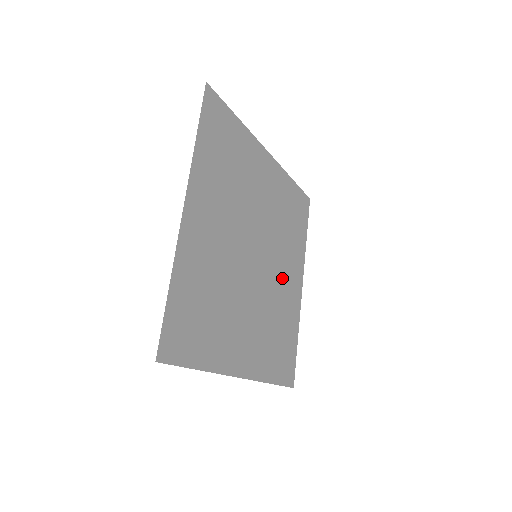
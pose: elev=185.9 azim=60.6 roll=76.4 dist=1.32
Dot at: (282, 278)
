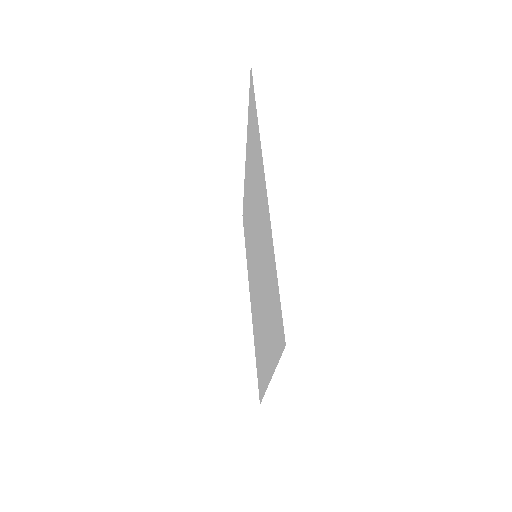
Dot at: (253, 286)
